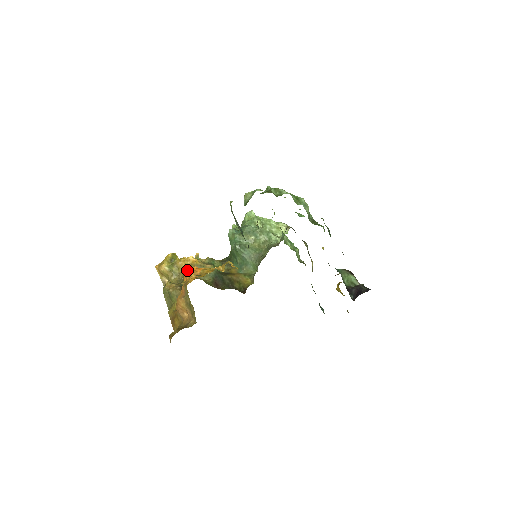
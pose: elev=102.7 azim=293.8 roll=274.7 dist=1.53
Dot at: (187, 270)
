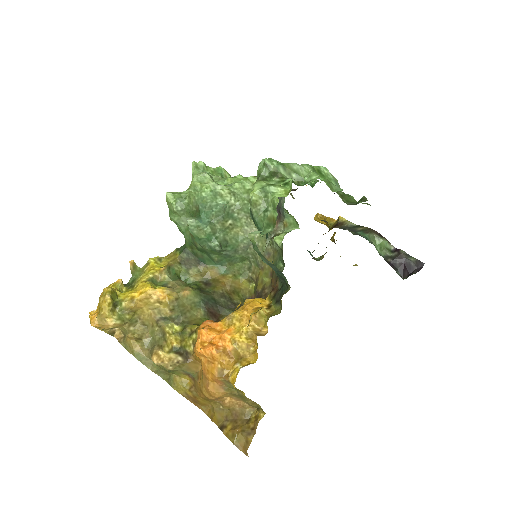
Dot at: (205, 349)
